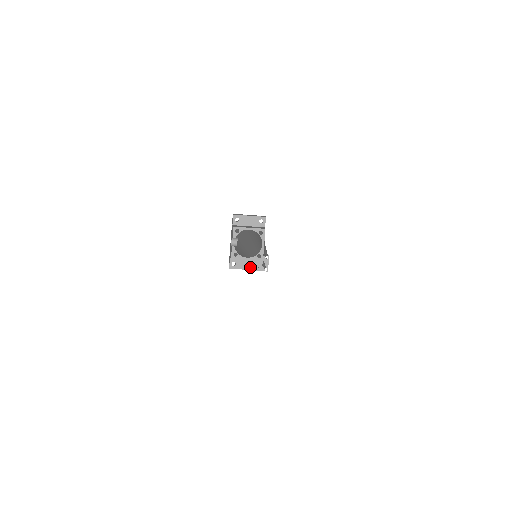
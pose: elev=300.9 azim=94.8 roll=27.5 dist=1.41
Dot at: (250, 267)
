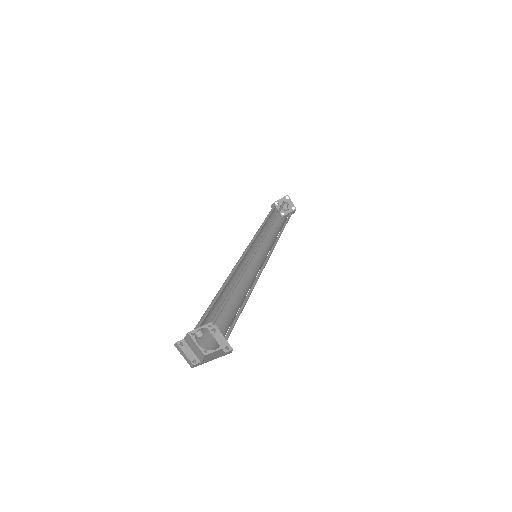
Dot at: (189, 356)
